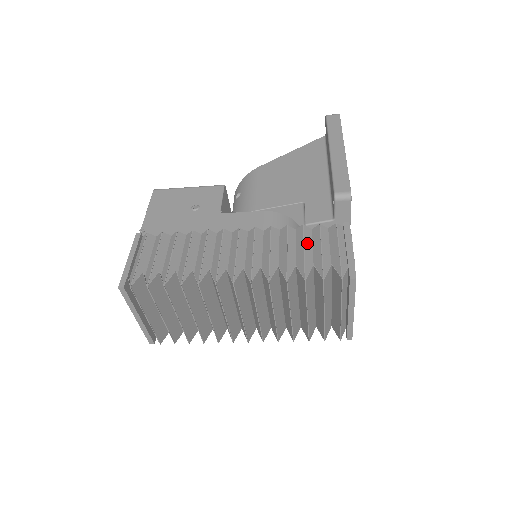
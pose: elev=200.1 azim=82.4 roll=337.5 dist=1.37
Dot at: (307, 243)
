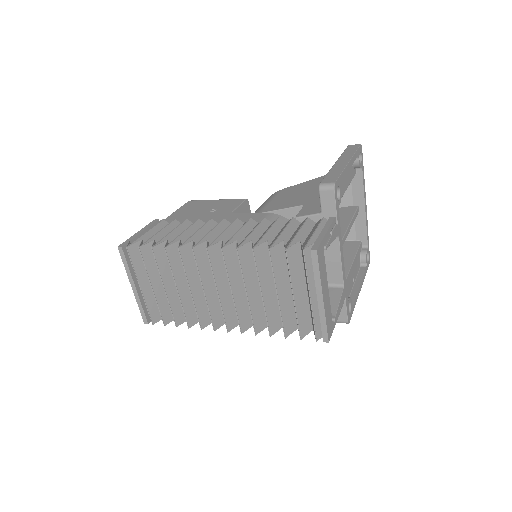
Dot at: (289, 229)
